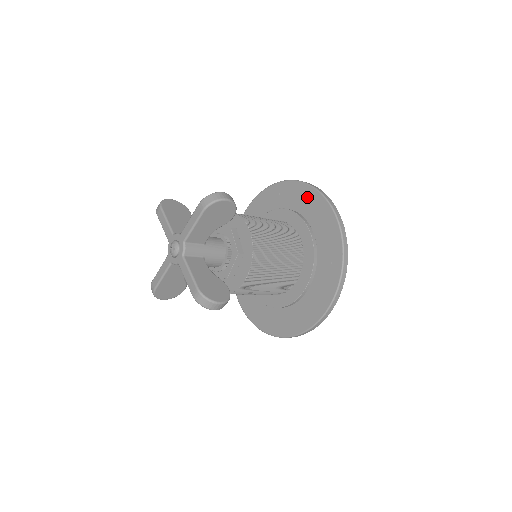
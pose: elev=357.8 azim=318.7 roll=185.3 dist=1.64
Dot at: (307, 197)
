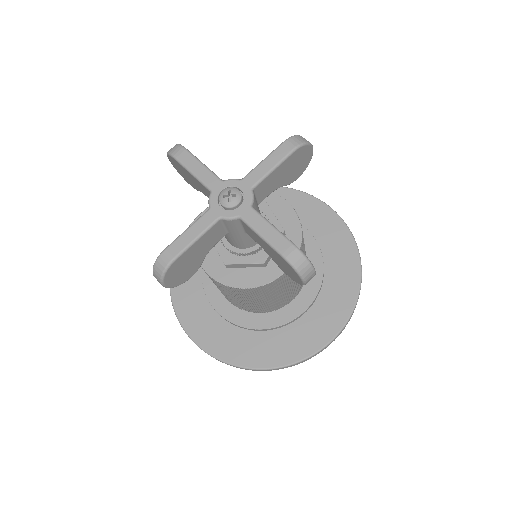
Dot at: (301, 203)
